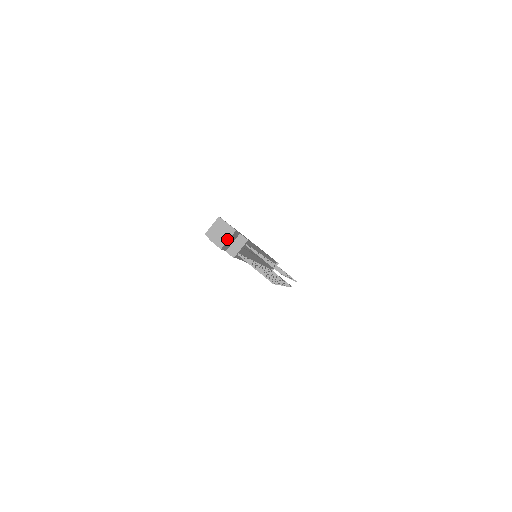
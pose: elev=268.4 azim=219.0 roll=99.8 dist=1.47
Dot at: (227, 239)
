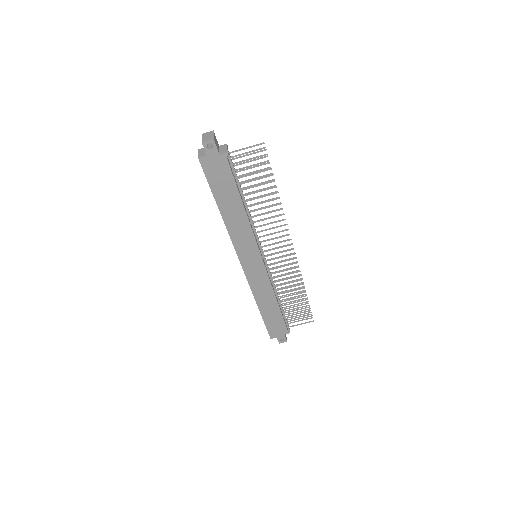
Dot at: (212, 135)
